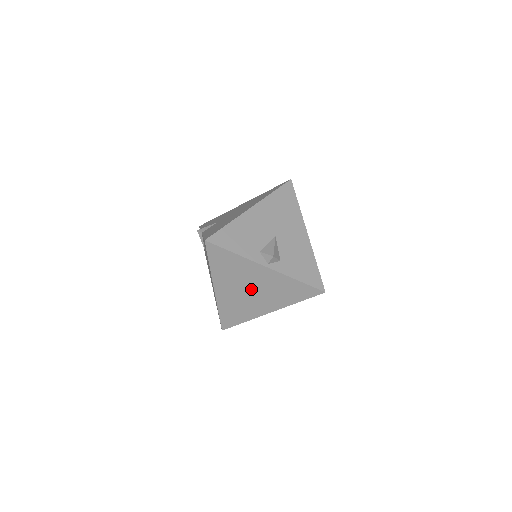
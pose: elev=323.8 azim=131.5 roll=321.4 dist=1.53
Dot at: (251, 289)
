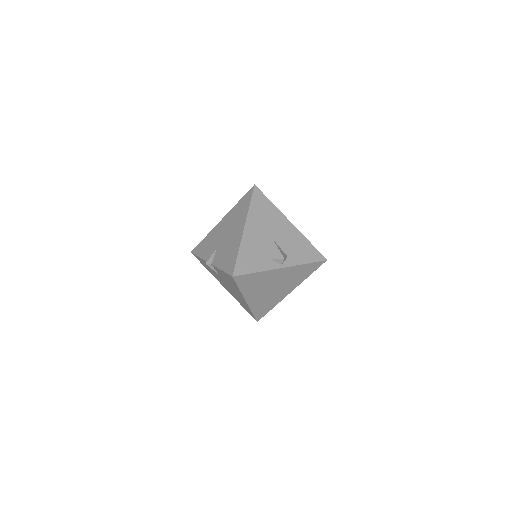
Dot at: (273, 287)
